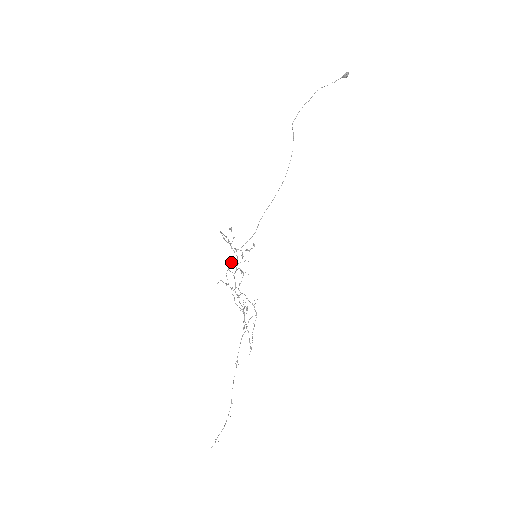
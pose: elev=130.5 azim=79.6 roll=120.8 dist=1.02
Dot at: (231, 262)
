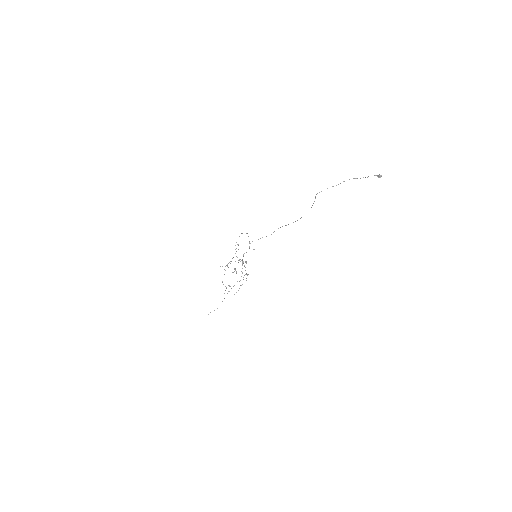
Dot at: occluded
